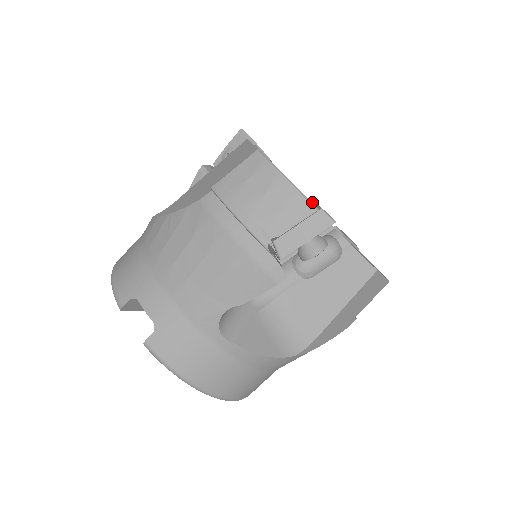
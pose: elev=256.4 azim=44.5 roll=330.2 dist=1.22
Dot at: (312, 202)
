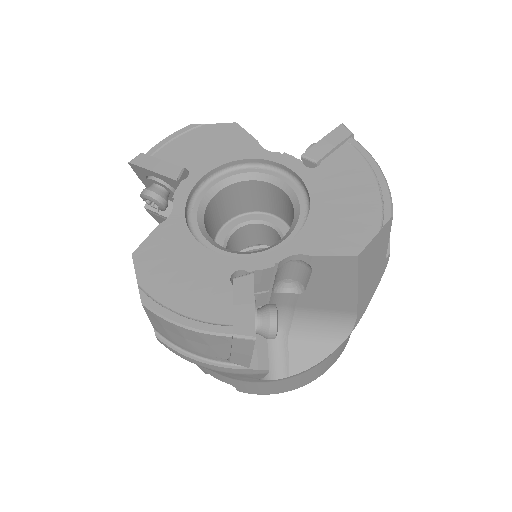
Dot at: occluded
